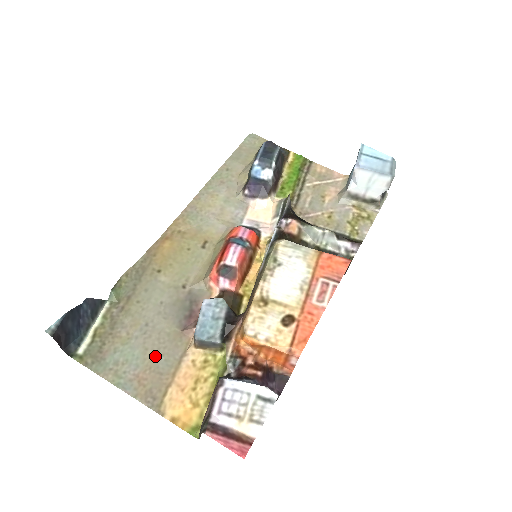
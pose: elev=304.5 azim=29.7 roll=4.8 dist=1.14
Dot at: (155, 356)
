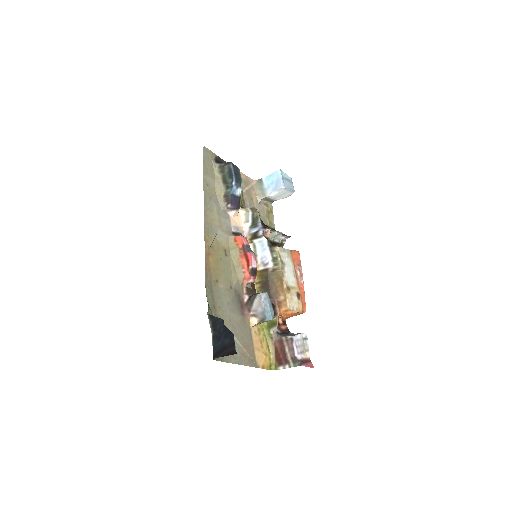
Dot at: (242, 338)
